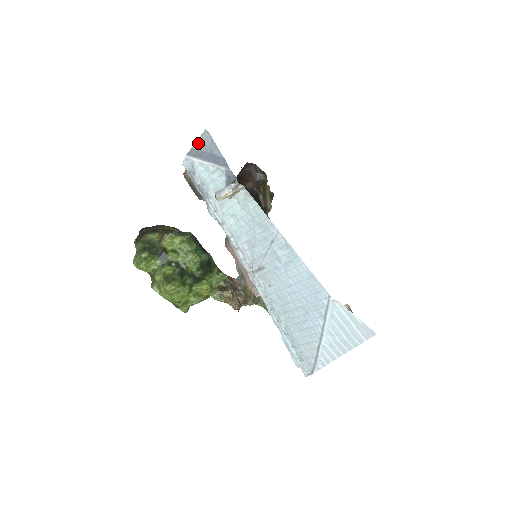
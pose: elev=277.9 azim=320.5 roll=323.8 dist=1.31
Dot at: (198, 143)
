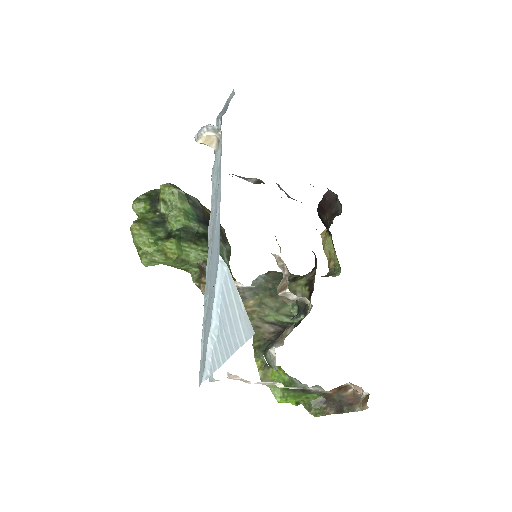
Dot at: (226, 104)
